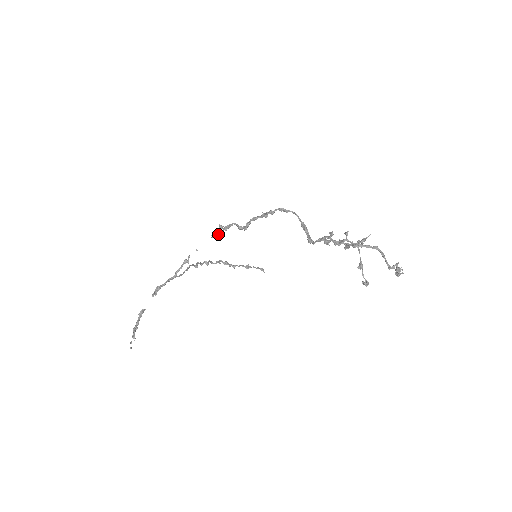
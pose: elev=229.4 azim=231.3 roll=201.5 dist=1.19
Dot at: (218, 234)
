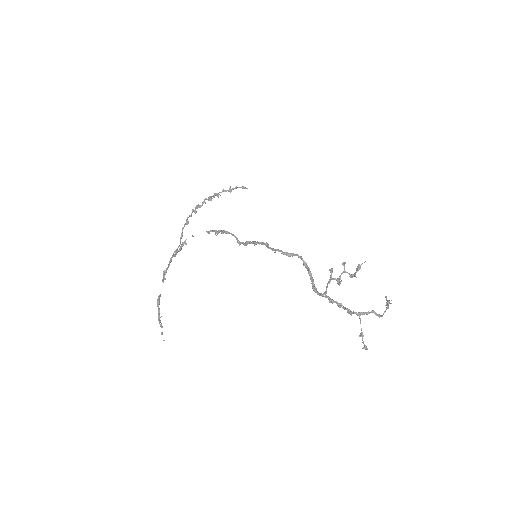
Dot at: occluded
